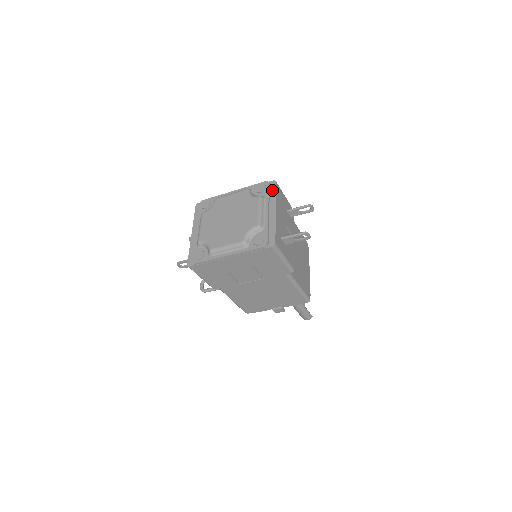
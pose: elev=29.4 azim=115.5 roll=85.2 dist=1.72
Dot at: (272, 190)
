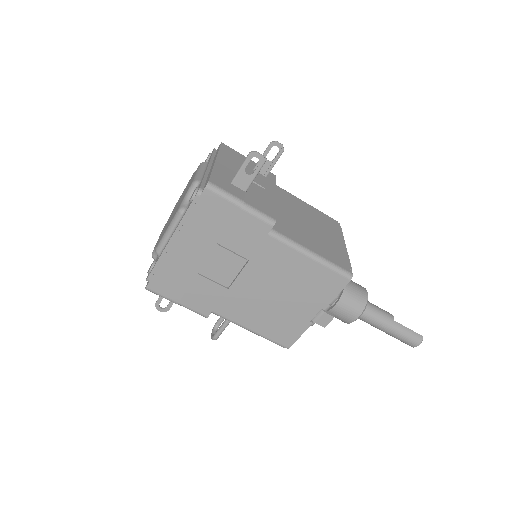
Dot at: (217, 151)
